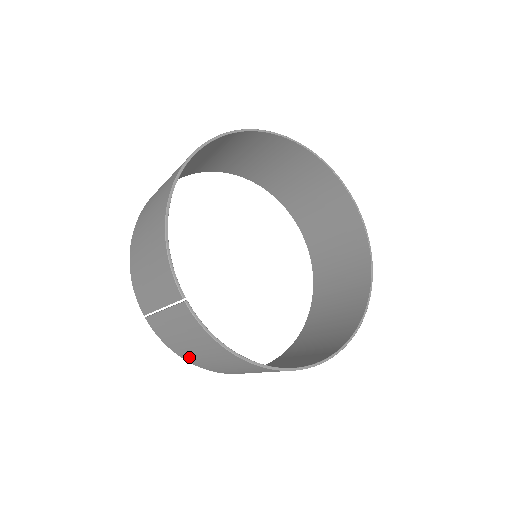
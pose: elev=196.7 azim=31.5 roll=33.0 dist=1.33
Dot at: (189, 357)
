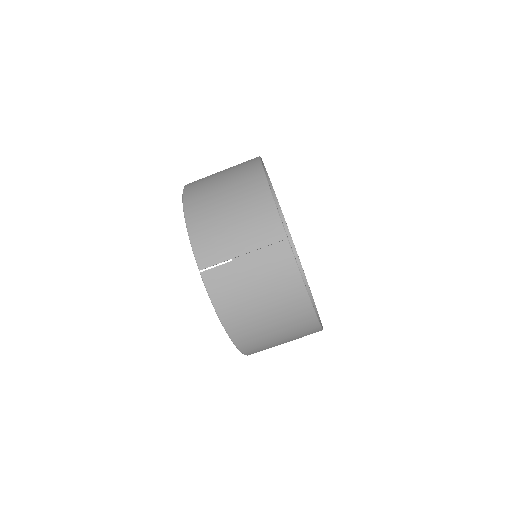
Dot at: (234, 314)
